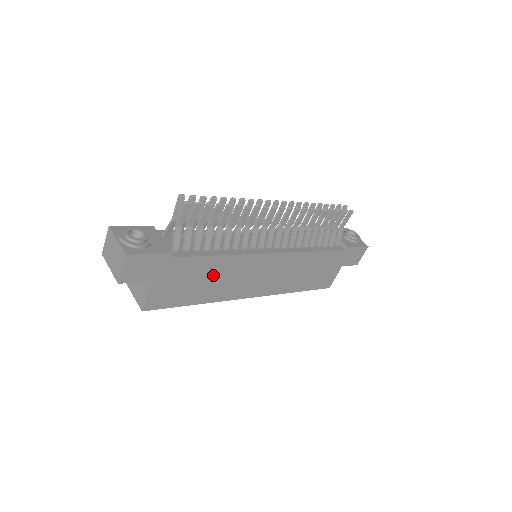
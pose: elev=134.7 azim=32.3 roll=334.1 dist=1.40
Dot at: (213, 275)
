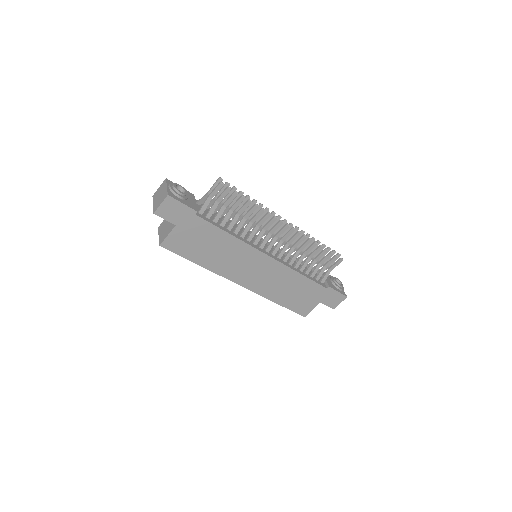
Dot at: (218, 247)
